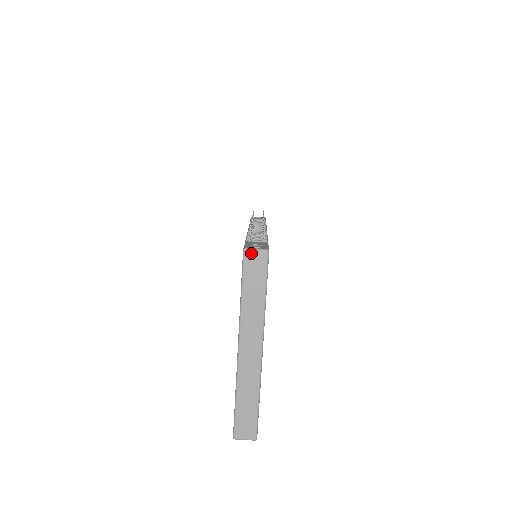
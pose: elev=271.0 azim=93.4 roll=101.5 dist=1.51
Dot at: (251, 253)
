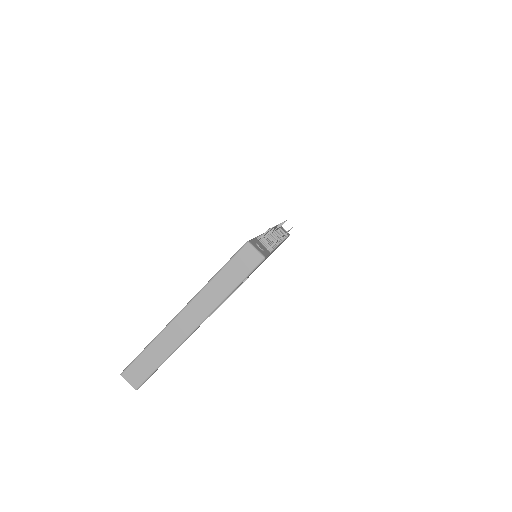
Dot at: (250, 249)
